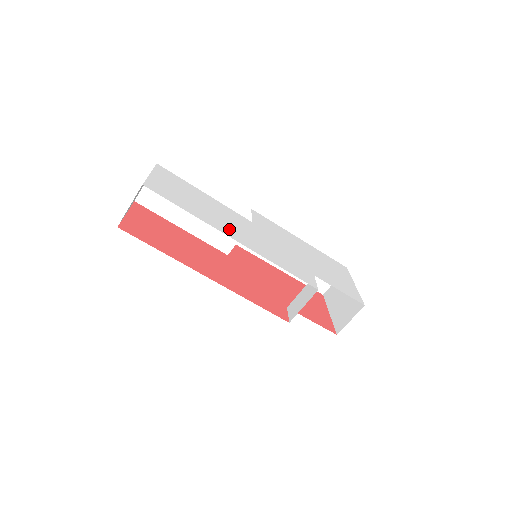
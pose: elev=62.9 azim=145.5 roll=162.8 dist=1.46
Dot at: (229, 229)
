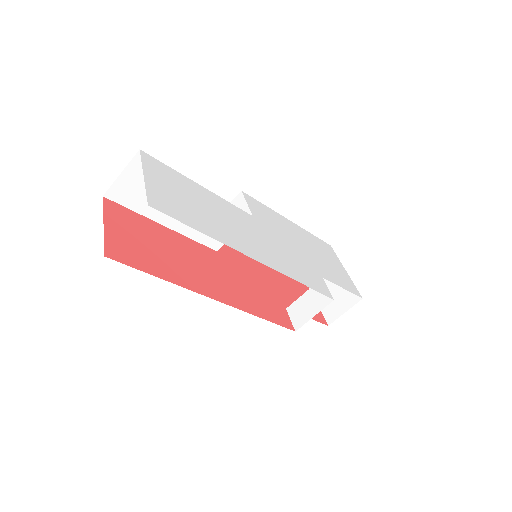
Dot at: (245, 243)
